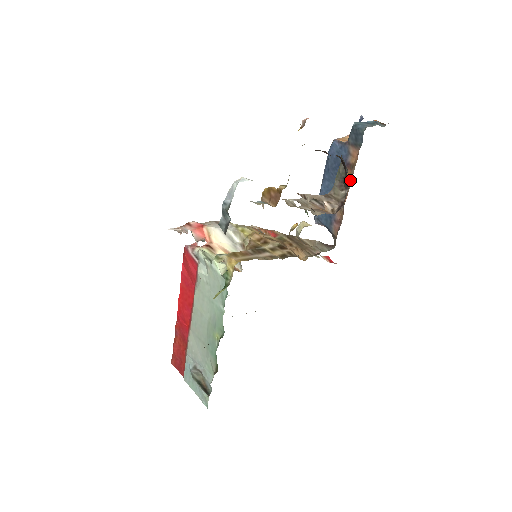
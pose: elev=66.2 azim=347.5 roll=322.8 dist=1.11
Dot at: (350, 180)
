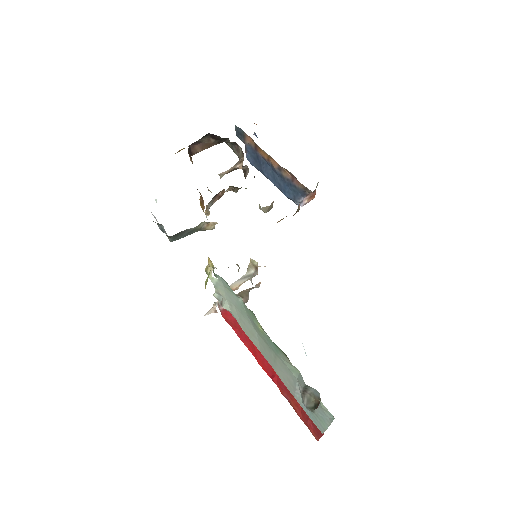
Dot at: (263, 151)
